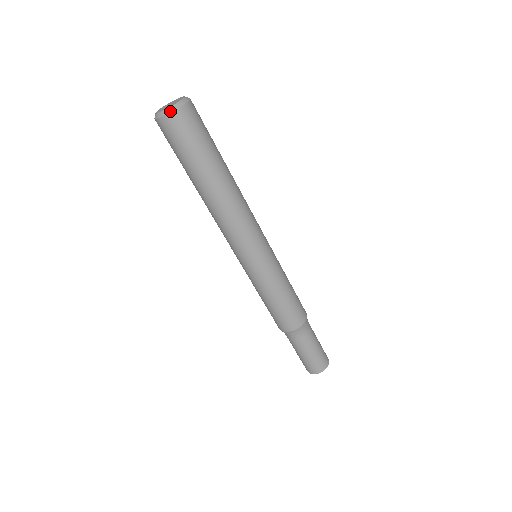
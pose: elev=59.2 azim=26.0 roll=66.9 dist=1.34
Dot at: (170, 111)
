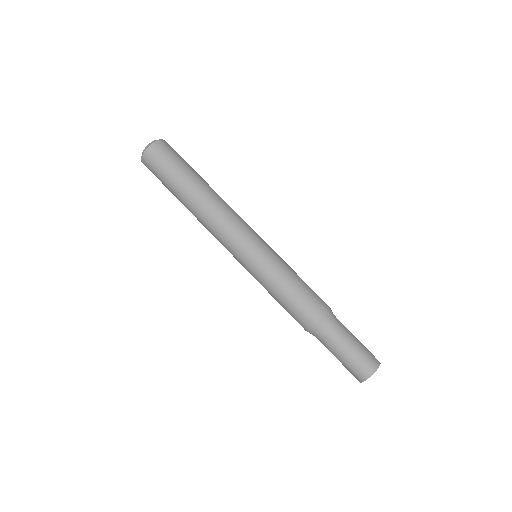
Dot at: (148, 146)
